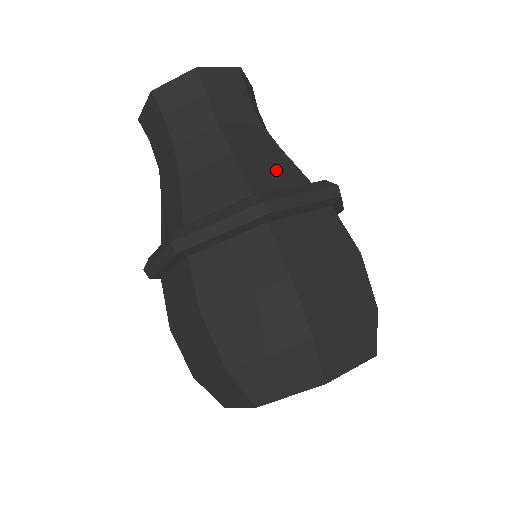
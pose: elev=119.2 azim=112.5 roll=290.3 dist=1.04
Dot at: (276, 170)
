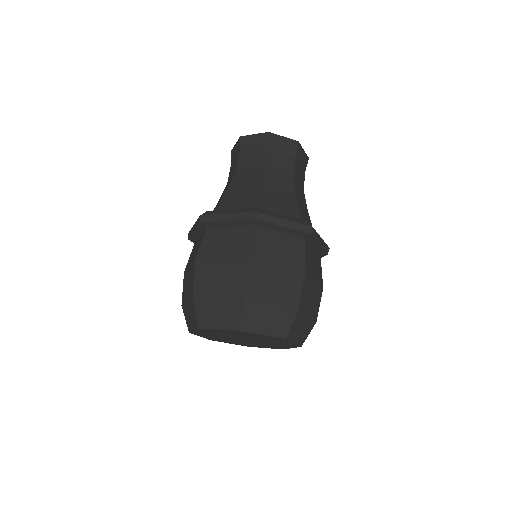
Dot at: (283, 204)
